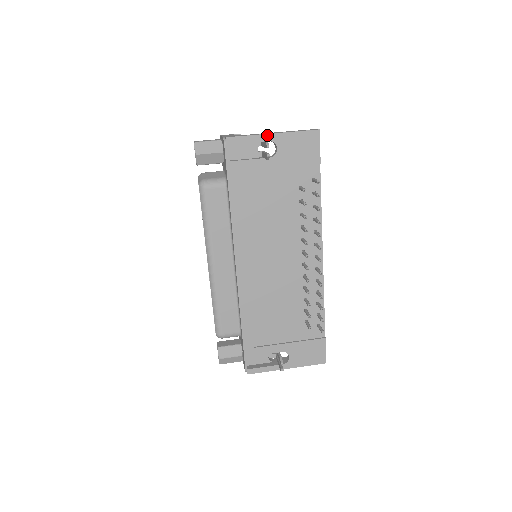
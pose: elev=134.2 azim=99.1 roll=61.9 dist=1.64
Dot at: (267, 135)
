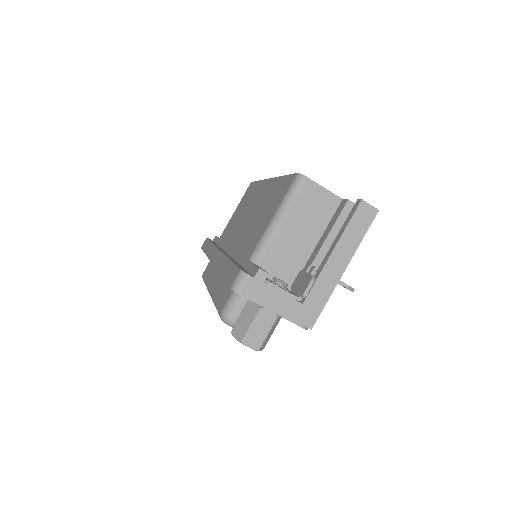
Dot at: (340, 277)
